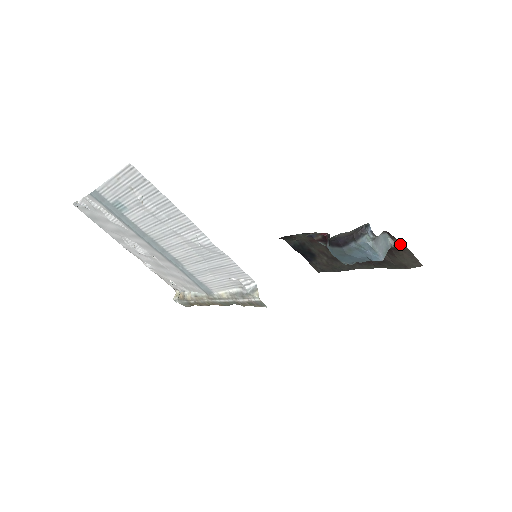
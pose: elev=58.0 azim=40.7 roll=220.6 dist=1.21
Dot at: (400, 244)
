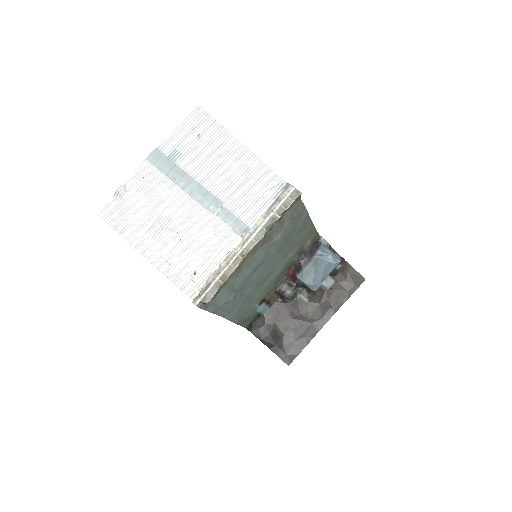
Dot at: (343, 260)
